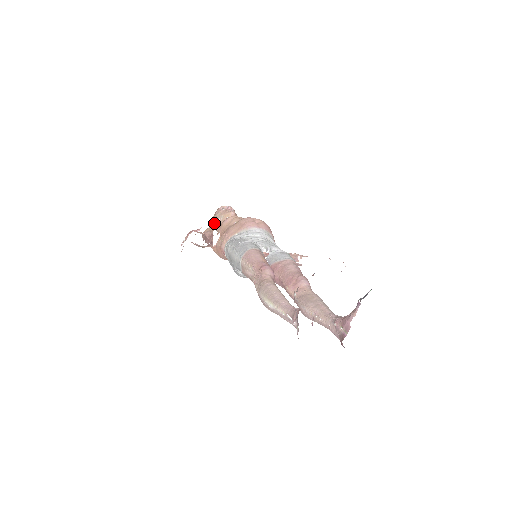
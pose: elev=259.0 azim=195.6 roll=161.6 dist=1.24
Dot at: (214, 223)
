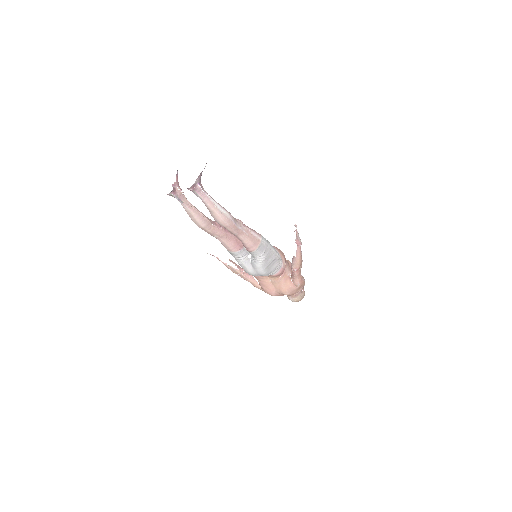
Dot at: occluded
